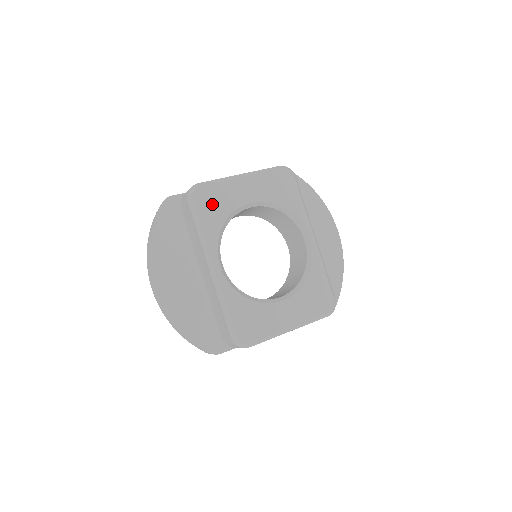
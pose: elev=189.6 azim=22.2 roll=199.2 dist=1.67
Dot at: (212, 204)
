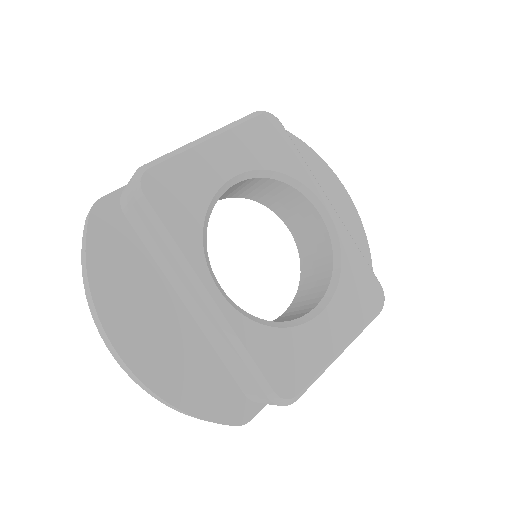
Dot at: (177, 194)
